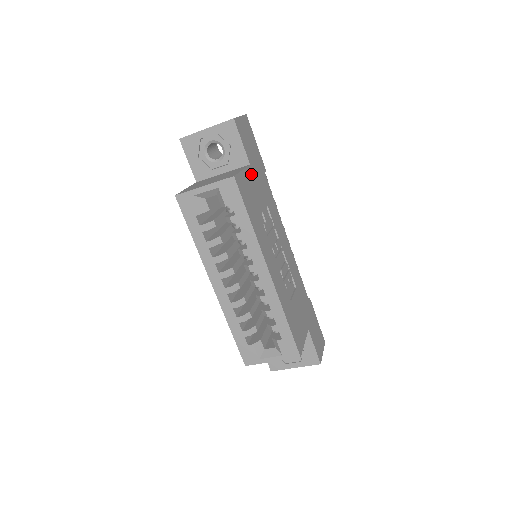
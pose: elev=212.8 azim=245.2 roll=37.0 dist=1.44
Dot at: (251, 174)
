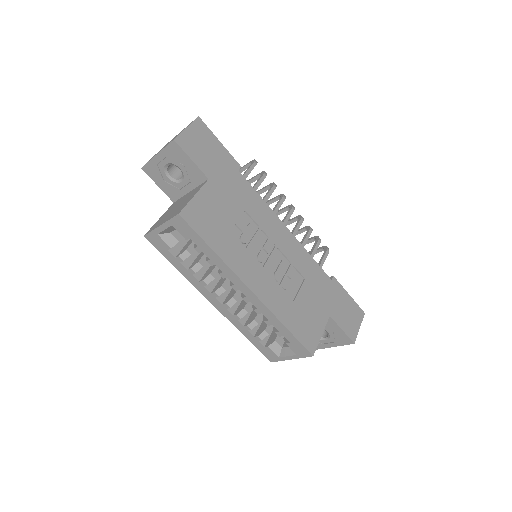
Dot at: (211, 190)
